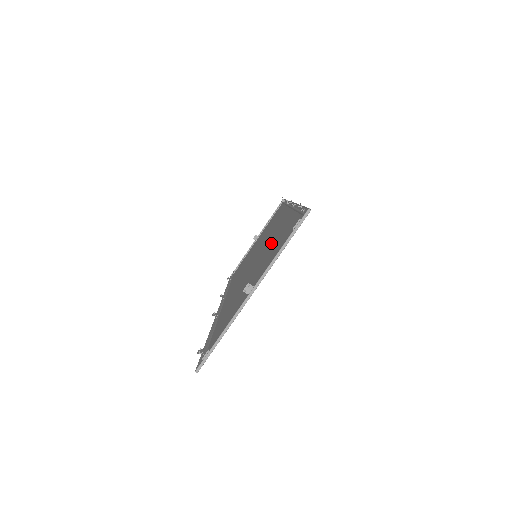
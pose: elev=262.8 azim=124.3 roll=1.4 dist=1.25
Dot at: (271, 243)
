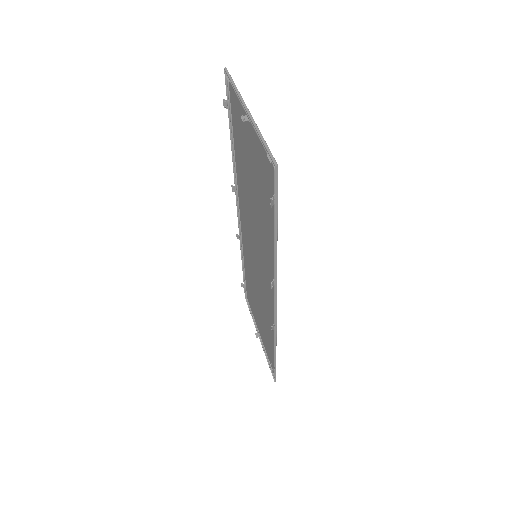
Dot at: (245, 190)
